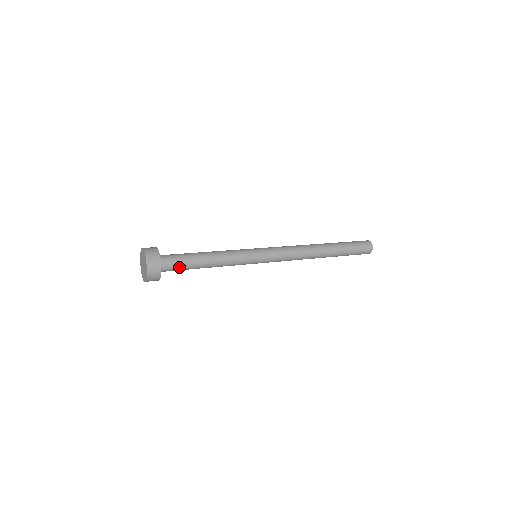
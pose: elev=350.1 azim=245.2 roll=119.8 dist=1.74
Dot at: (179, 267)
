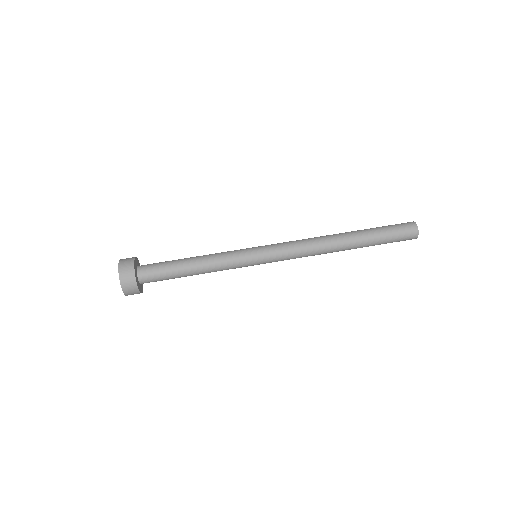
Dot at: occluded
